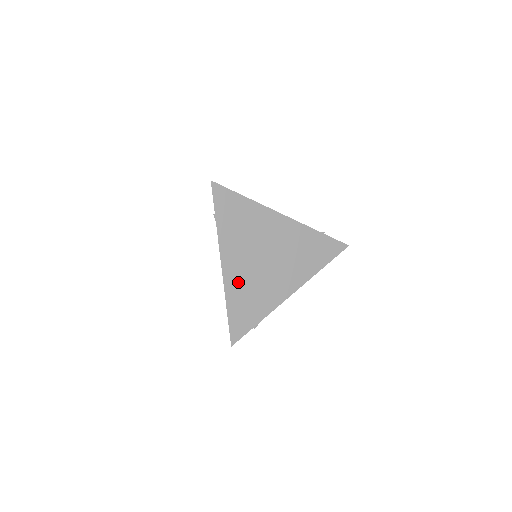
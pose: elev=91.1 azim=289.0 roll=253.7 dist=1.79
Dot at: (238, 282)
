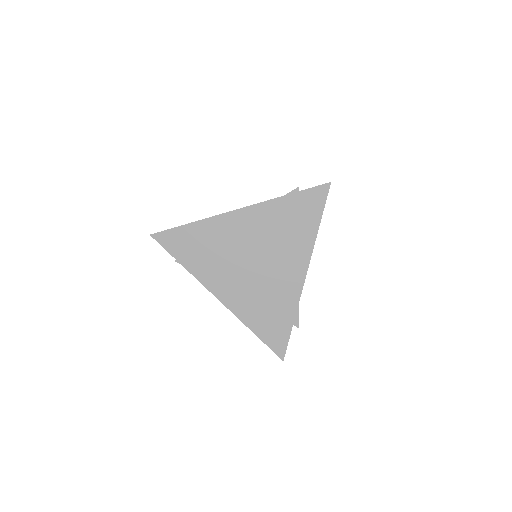
Dot at: (244, 302)
